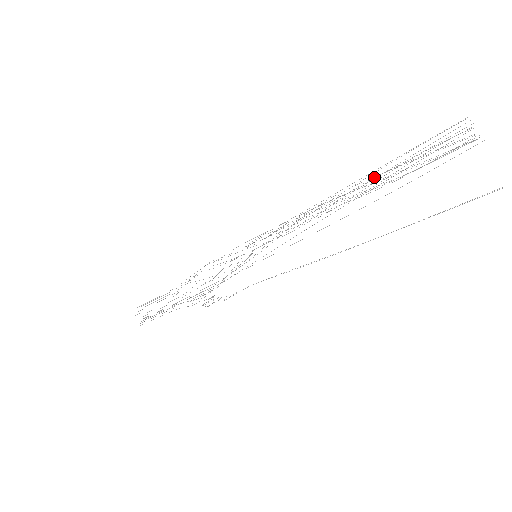
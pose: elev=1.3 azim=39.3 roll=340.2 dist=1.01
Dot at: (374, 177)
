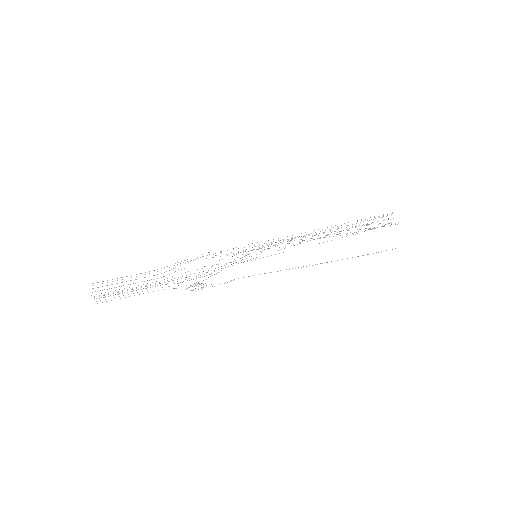
Dot at: occluded
